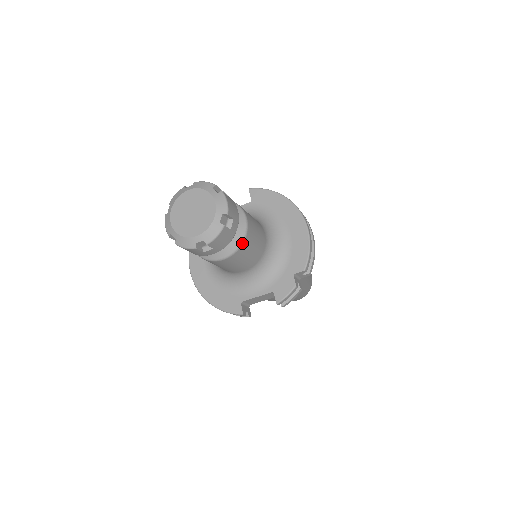
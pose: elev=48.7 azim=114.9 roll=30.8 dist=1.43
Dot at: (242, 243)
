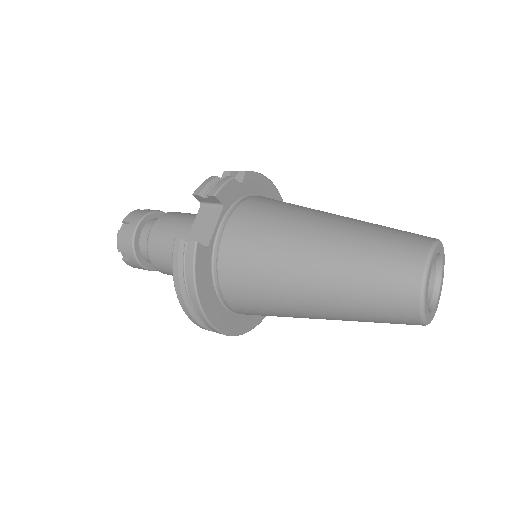
Dot at: (165, 214)
